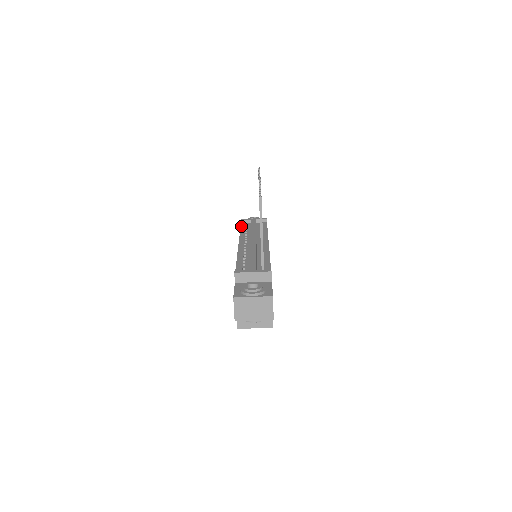
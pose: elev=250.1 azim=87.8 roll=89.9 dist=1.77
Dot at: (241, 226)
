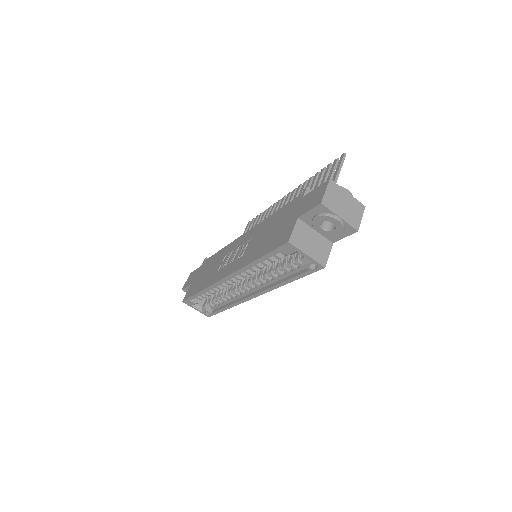
Dot at: occluded
